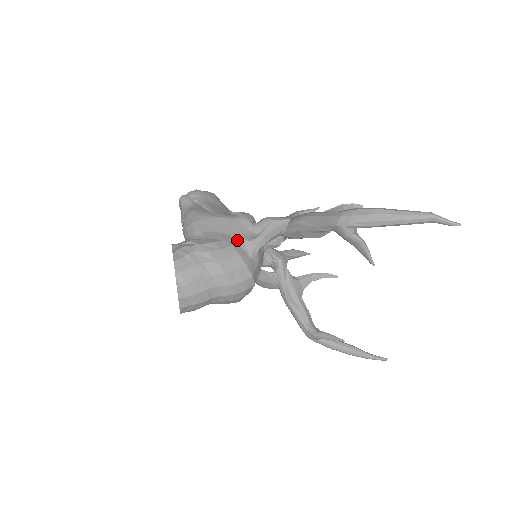
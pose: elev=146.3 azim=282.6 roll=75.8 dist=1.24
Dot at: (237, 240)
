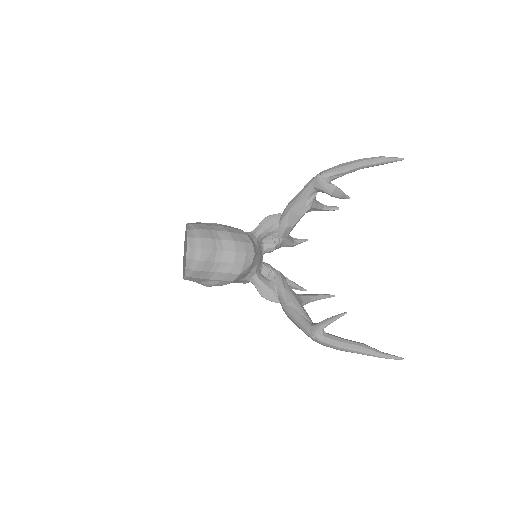
Dot at: occluded
